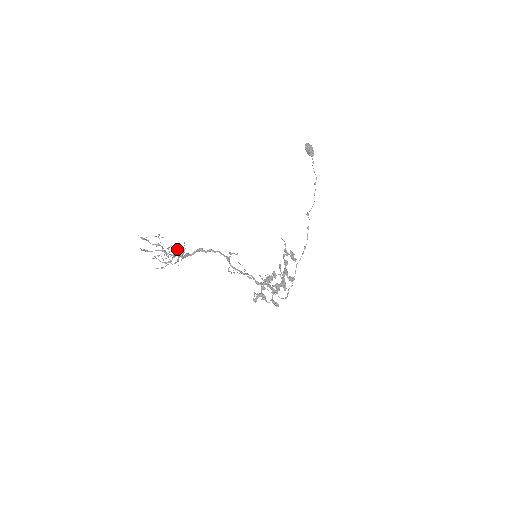
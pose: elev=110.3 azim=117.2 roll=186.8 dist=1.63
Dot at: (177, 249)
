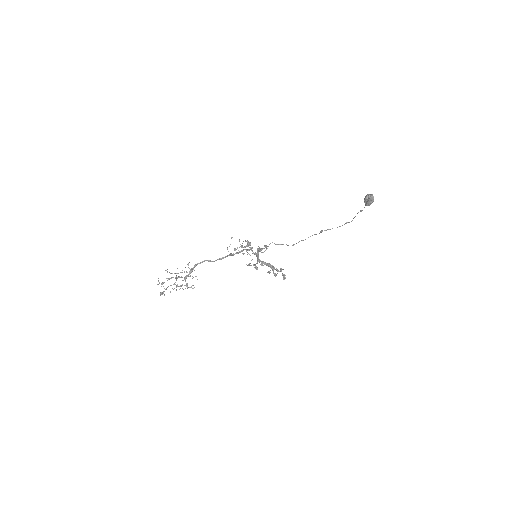
Dot at: (188, 265)
